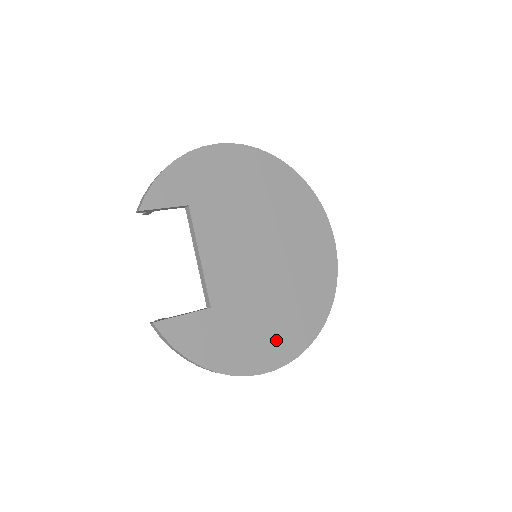
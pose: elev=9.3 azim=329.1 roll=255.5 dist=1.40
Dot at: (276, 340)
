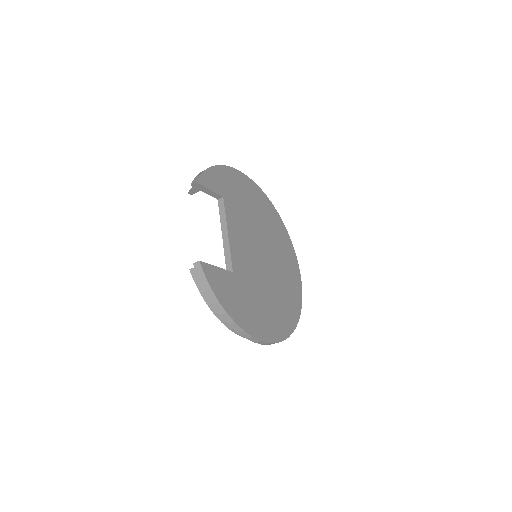
Dot at: (269, 320)
